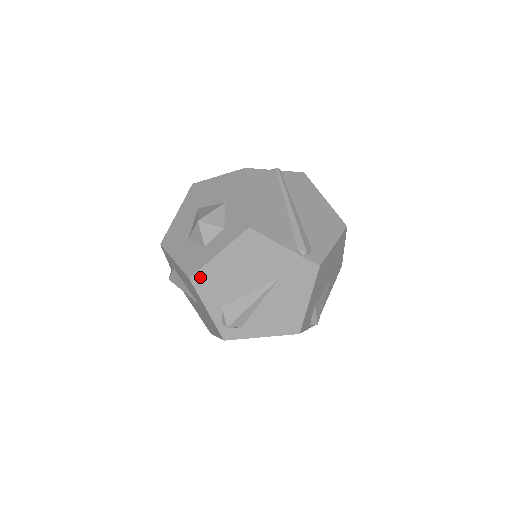
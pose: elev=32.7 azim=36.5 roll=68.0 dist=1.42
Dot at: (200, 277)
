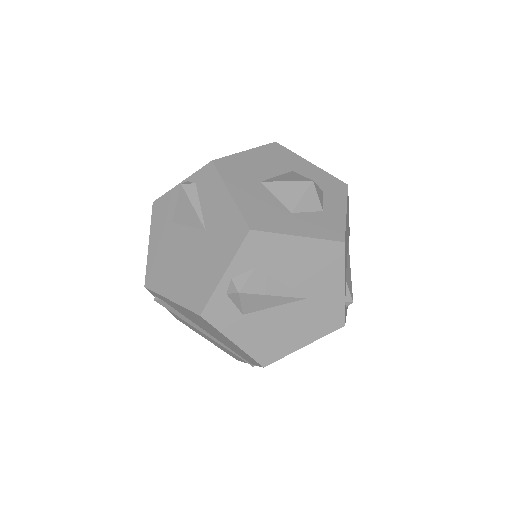
Dot at: (345, 240)
